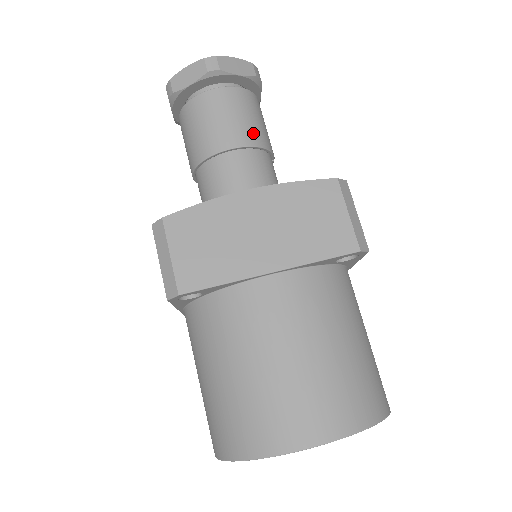
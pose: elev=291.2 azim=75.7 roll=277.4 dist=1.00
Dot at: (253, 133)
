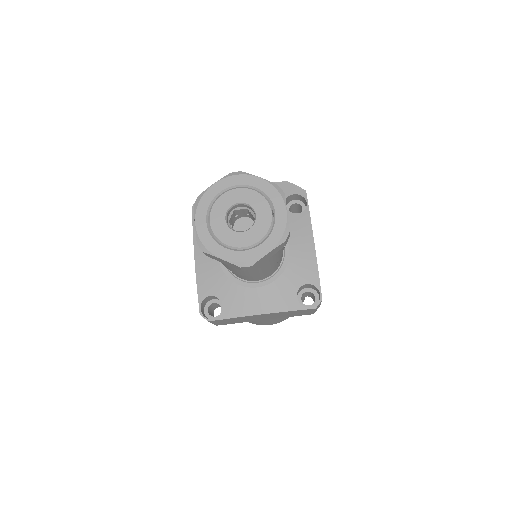
Dot at: (271, 266)
